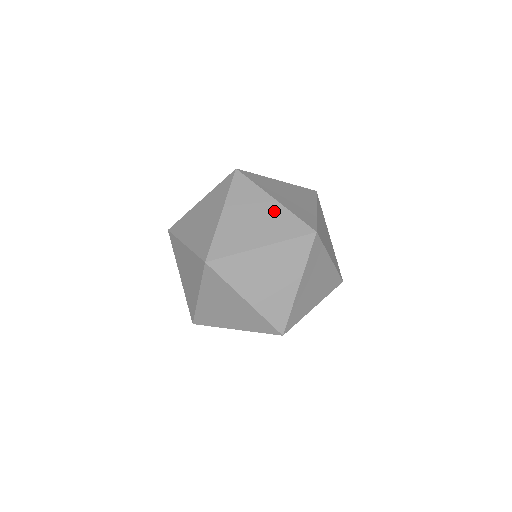
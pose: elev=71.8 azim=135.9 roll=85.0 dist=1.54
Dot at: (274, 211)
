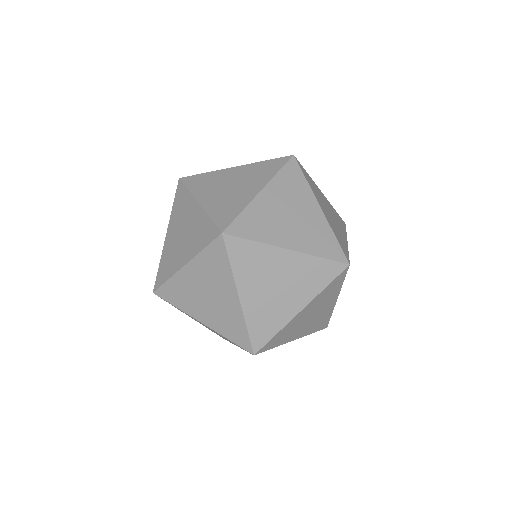
Dot at: (295, 265)
